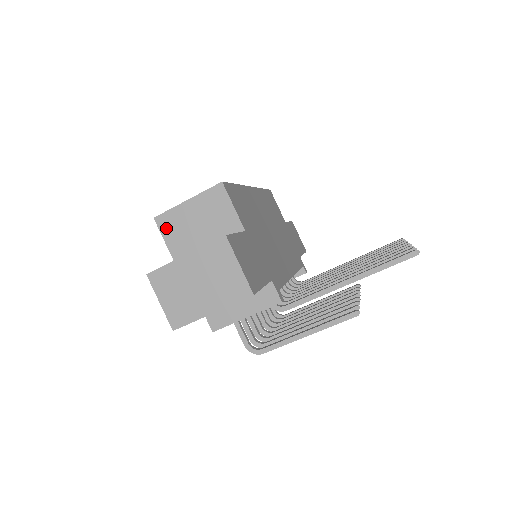
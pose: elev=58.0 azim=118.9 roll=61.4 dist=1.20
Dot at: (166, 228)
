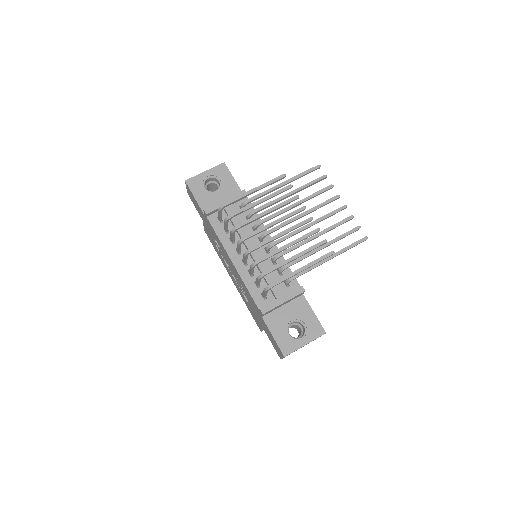
Dot at: occluded
